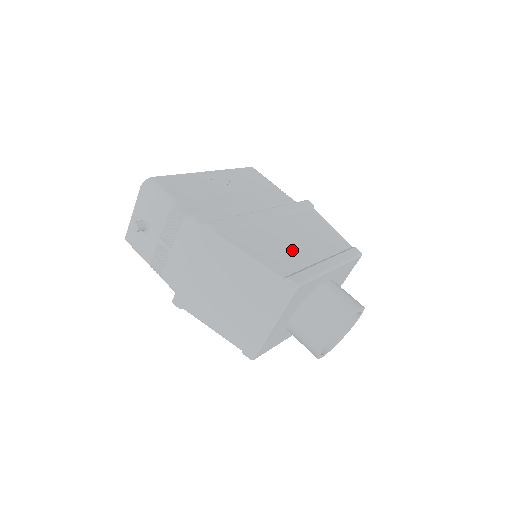
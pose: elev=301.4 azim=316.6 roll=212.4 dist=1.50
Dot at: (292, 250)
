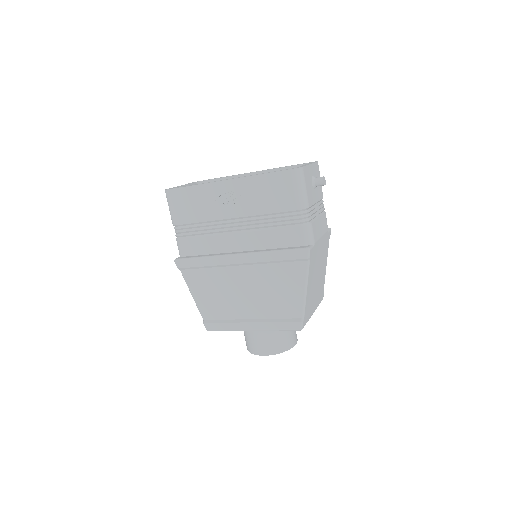
Dot at: (231, 301)
